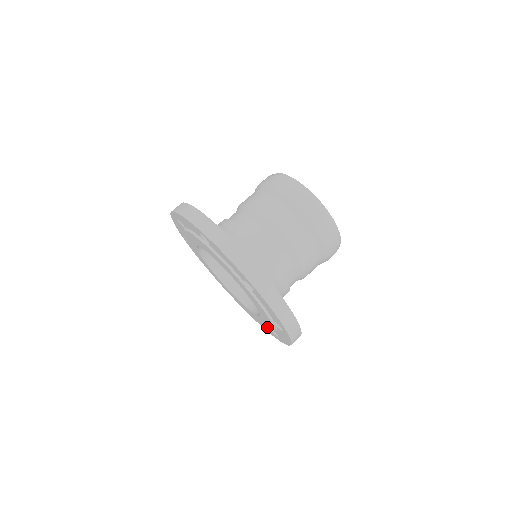
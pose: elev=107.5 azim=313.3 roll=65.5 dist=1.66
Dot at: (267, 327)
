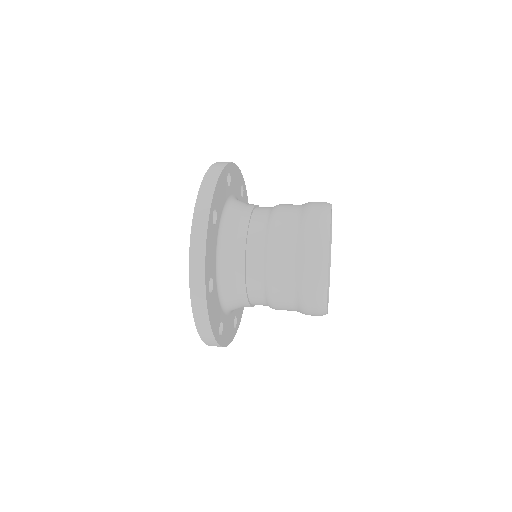
Dot at: occluded
